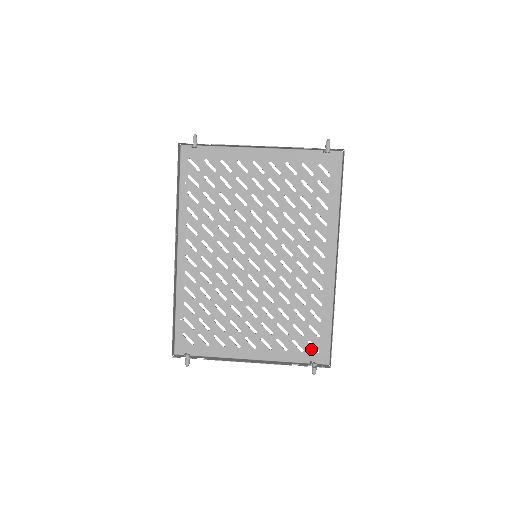
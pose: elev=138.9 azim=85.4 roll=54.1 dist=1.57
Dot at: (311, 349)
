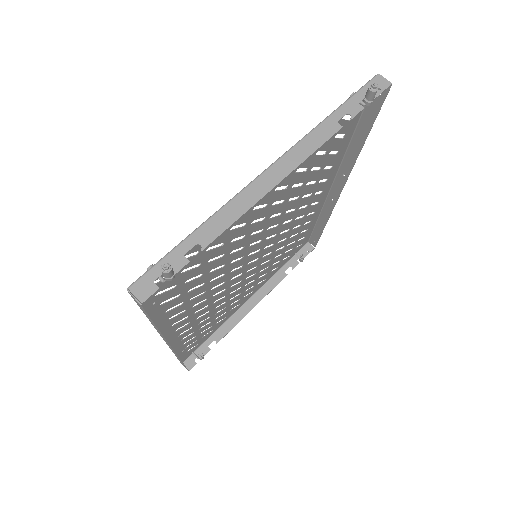
Dot at: occluded
